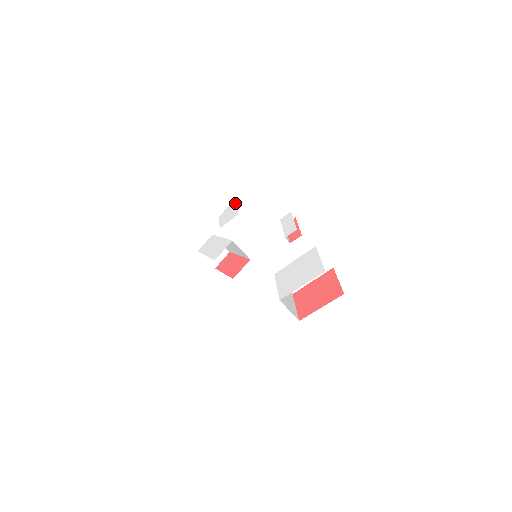
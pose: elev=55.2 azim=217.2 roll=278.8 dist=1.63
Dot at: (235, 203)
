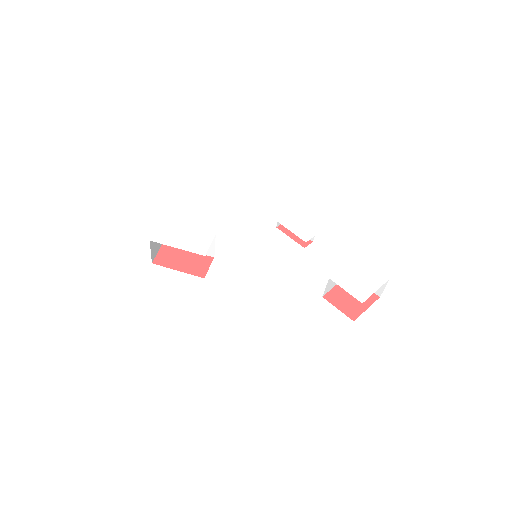
Dot at: (166, 186)
